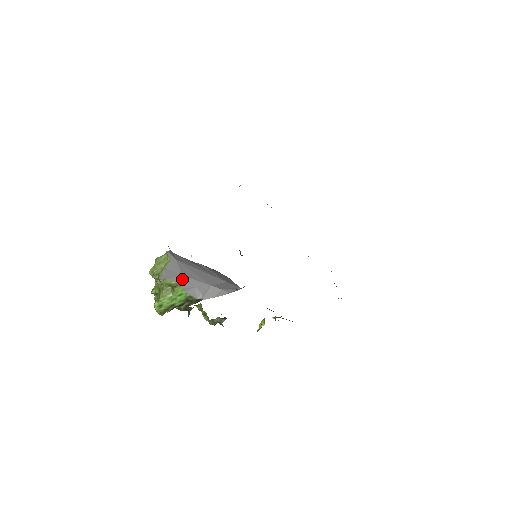
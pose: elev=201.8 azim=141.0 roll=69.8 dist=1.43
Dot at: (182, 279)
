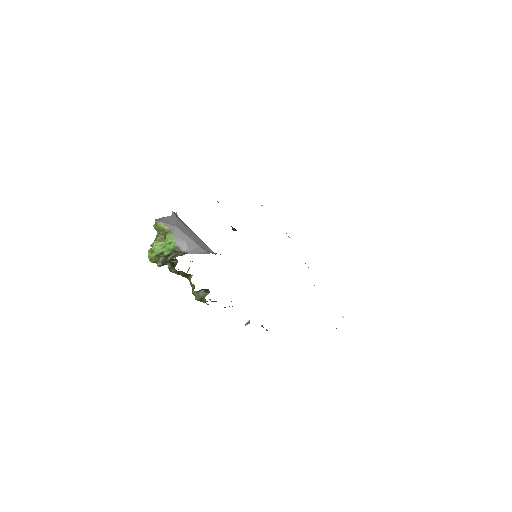
Dot at: (175, 229)
